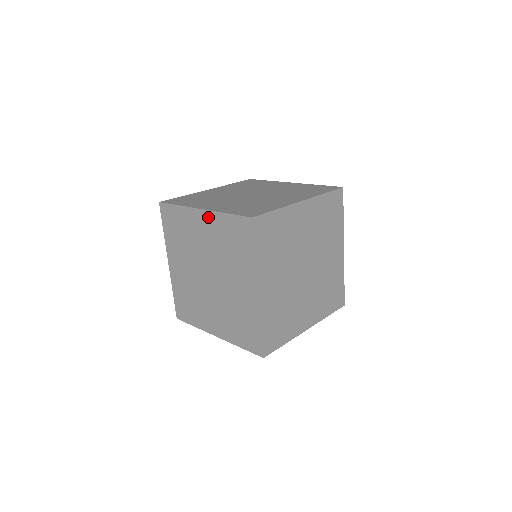
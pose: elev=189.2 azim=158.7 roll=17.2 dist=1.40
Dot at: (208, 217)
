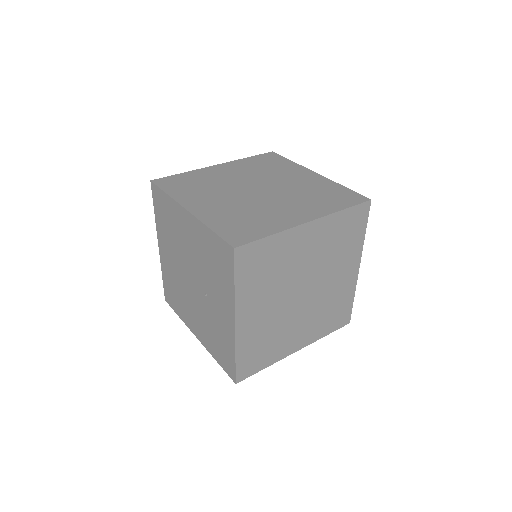
Dot at: (319, 178)
